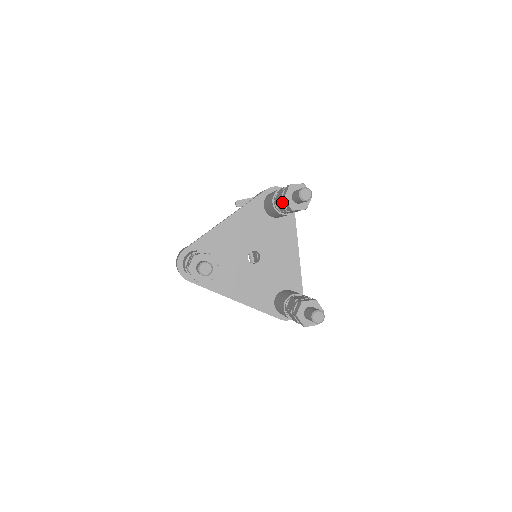
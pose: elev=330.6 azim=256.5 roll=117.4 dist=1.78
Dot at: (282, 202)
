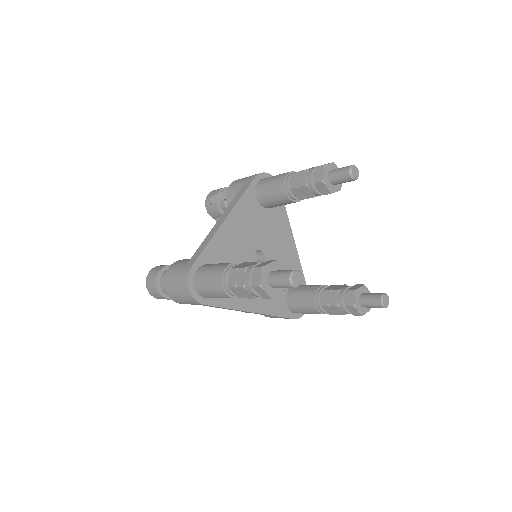
Dot at: (312, 186)
